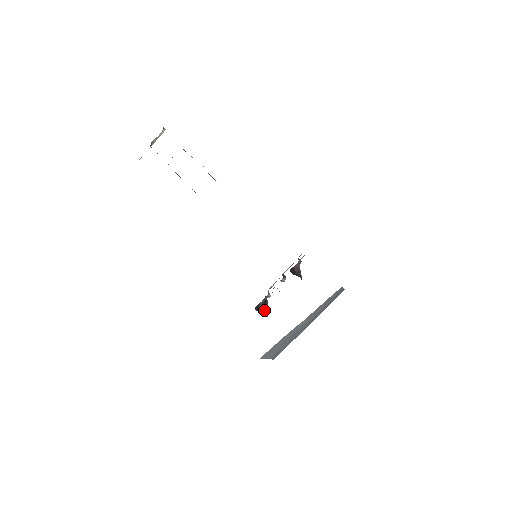
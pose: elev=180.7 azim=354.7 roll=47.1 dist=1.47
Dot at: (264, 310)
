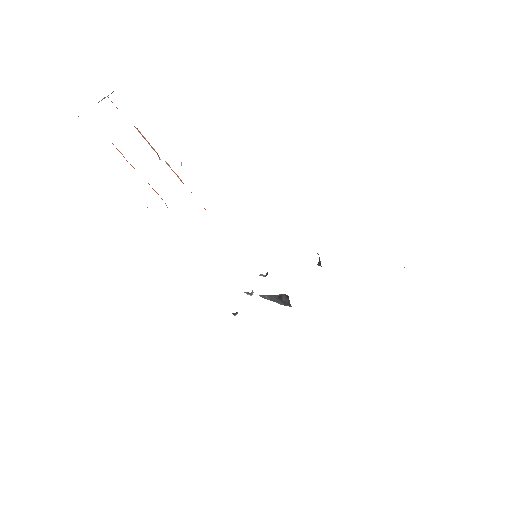
Dot at: occluded
